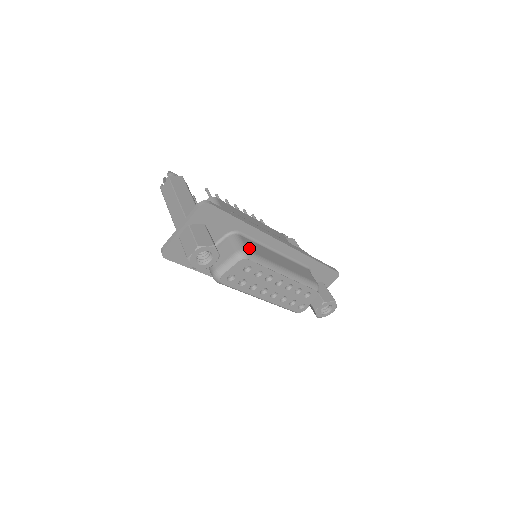
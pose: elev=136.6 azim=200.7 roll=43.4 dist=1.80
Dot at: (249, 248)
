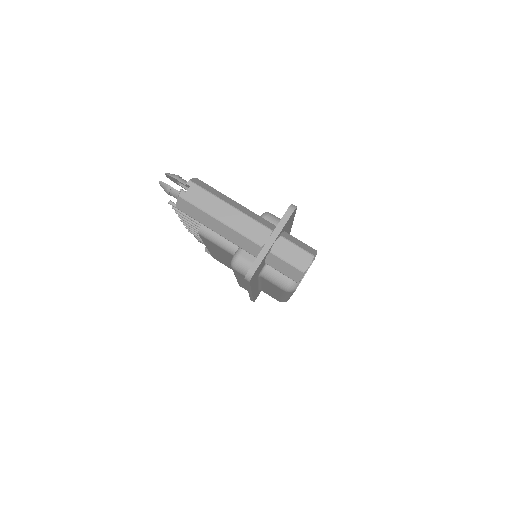
Dot at: occluded
